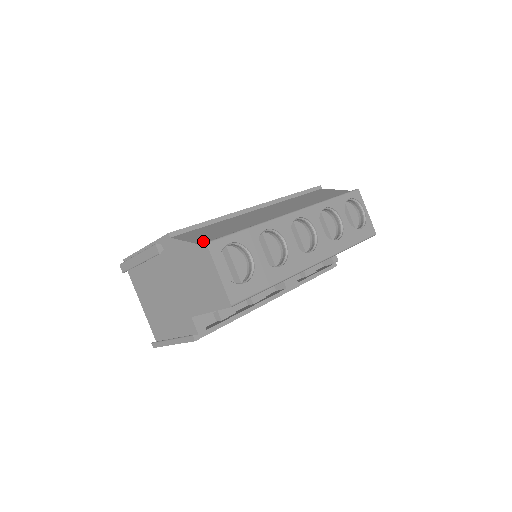
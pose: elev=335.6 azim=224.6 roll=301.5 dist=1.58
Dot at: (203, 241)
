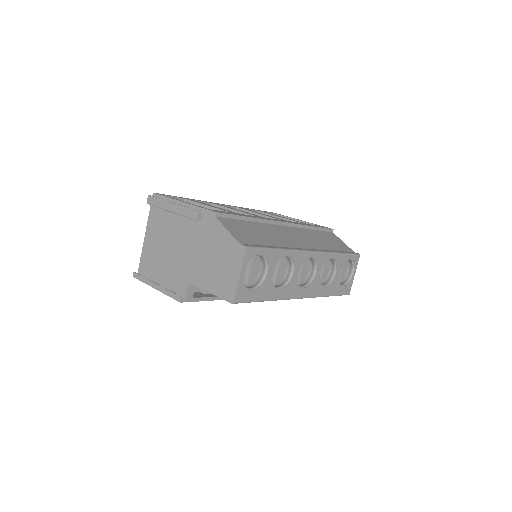
Dot at: (242, 240)
